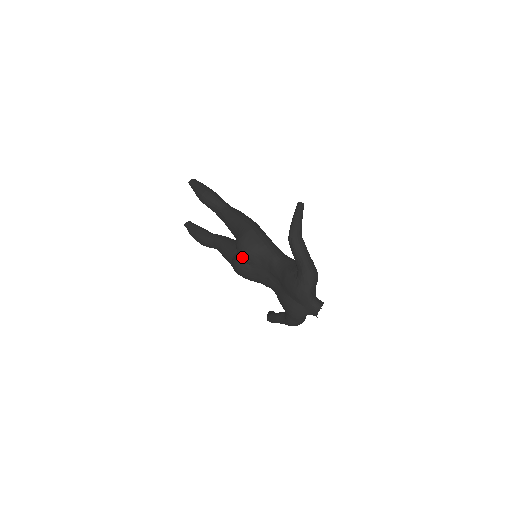
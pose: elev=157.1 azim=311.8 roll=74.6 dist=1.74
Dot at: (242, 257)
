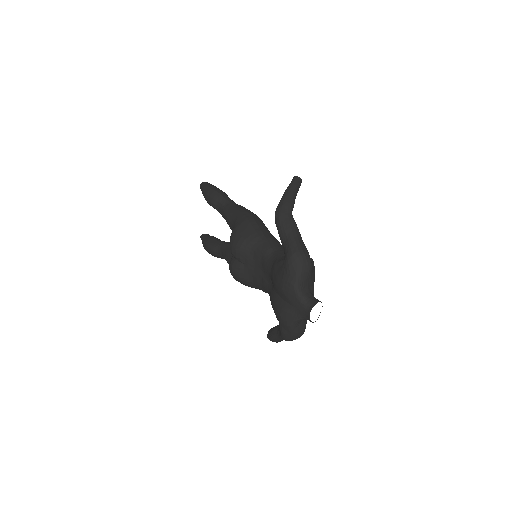
Dot at: (233, 253)
